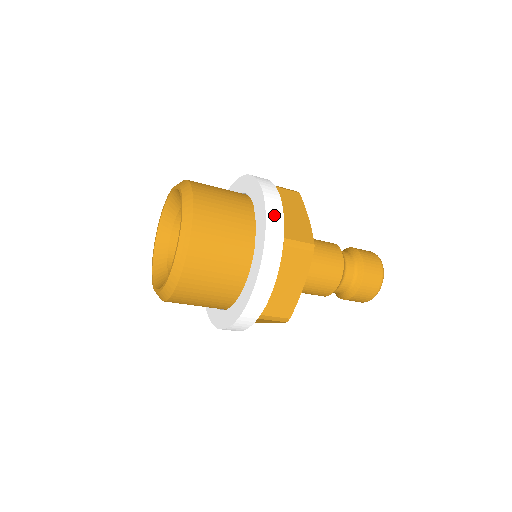
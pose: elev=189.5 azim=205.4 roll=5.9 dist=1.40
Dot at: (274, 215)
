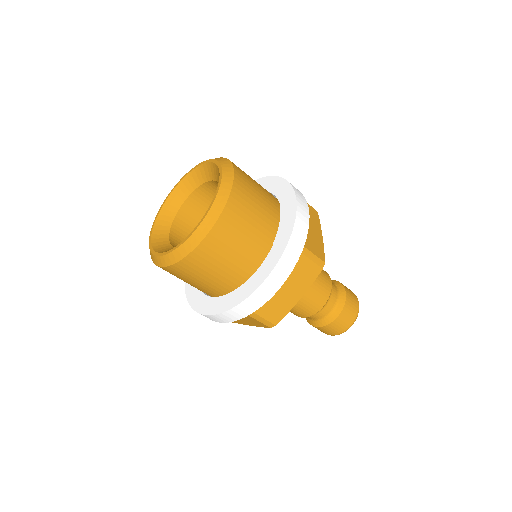
Dot at: (302, 221)
